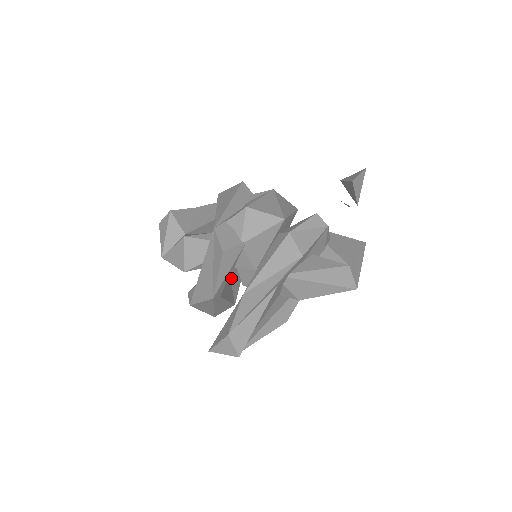
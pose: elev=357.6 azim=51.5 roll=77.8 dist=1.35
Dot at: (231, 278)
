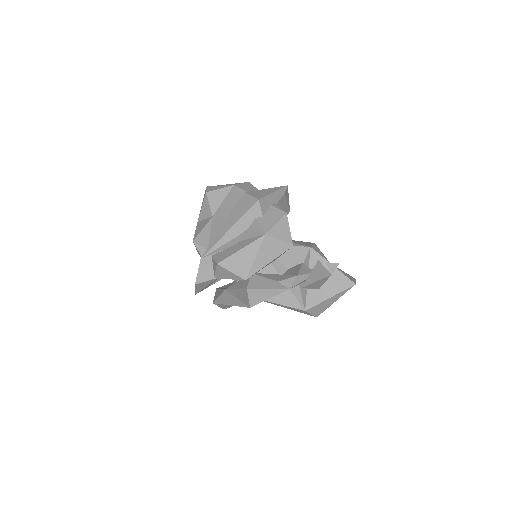
Dot at: occluded
